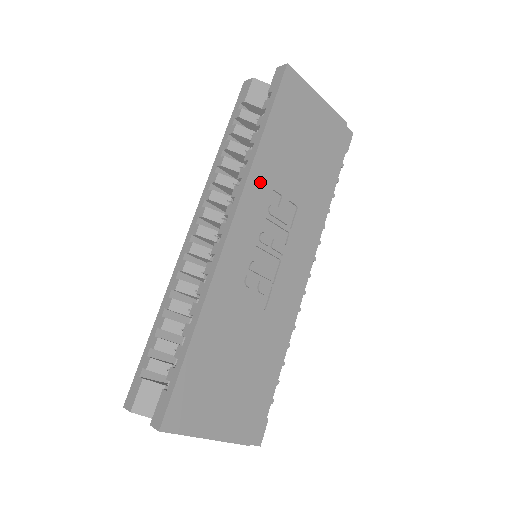
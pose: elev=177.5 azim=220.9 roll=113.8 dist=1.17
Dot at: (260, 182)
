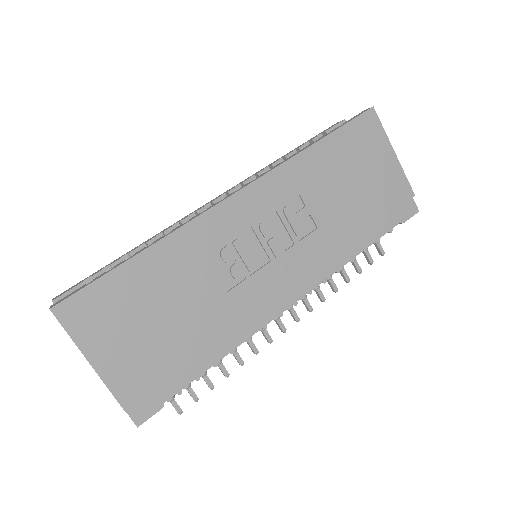
Dot at: (289, 178)
